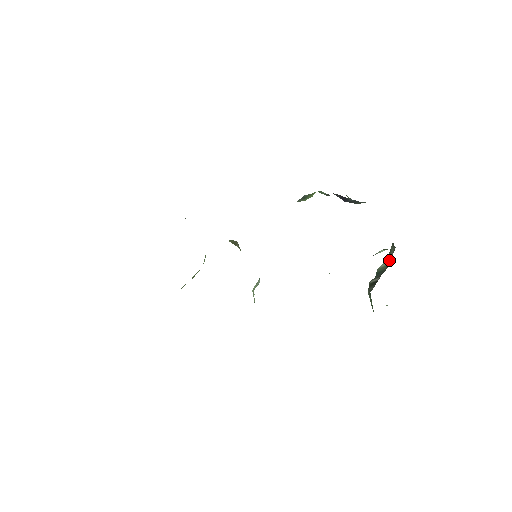
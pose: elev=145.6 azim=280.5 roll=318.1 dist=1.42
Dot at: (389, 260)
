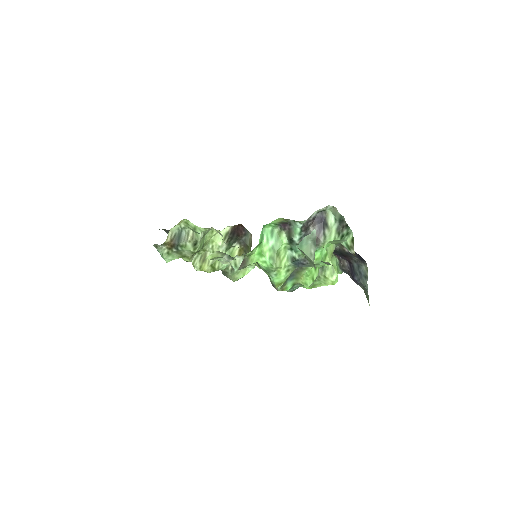
Dot at: occluded
